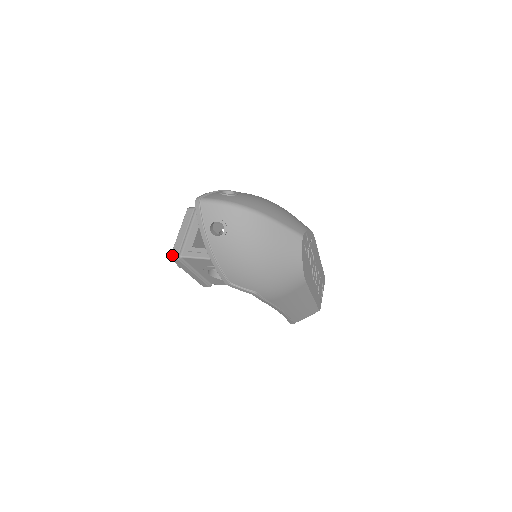
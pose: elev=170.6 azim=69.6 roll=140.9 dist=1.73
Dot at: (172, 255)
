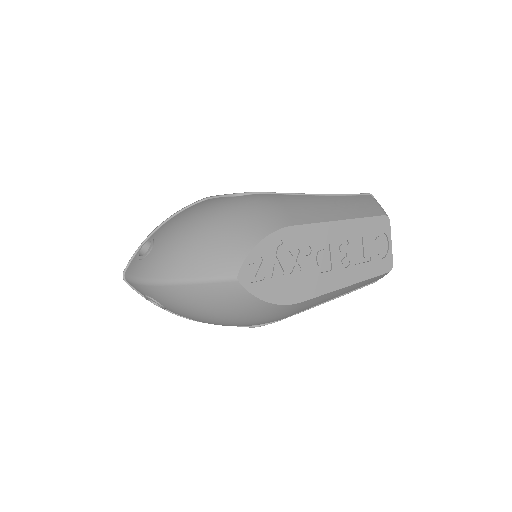
Dot at: occluded
